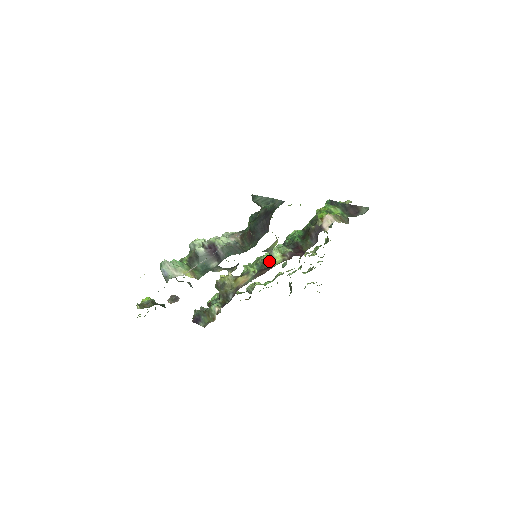
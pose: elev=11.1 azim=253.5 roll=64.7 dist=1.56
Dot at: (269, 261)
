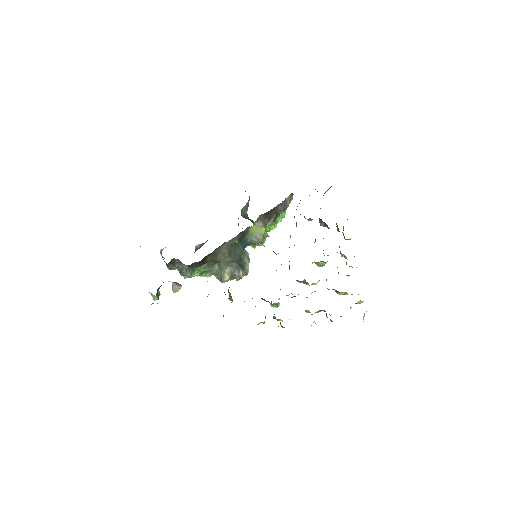
Dot at: occluded
